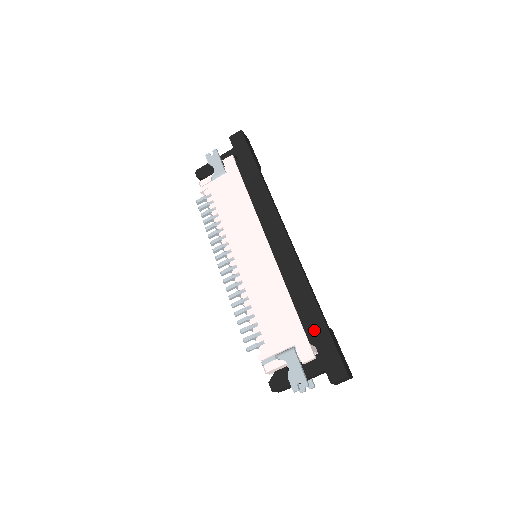
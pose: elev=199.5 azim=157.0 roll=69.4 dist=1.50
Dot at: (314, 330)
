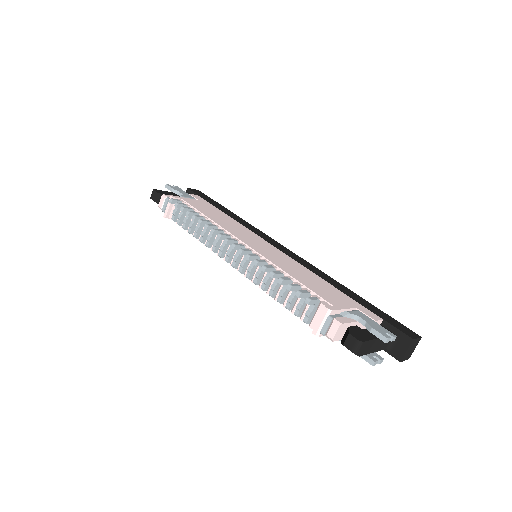
Dot at: (364, 304)
